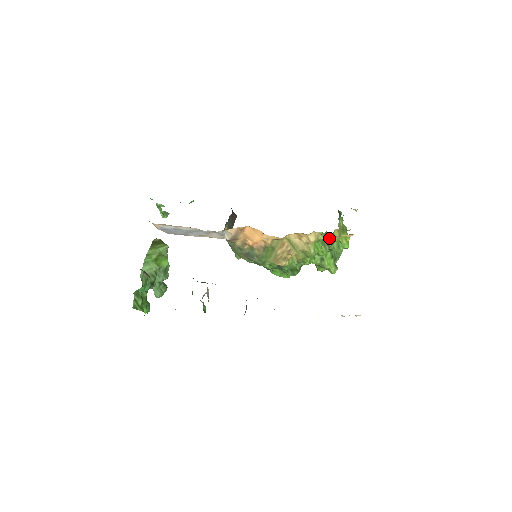
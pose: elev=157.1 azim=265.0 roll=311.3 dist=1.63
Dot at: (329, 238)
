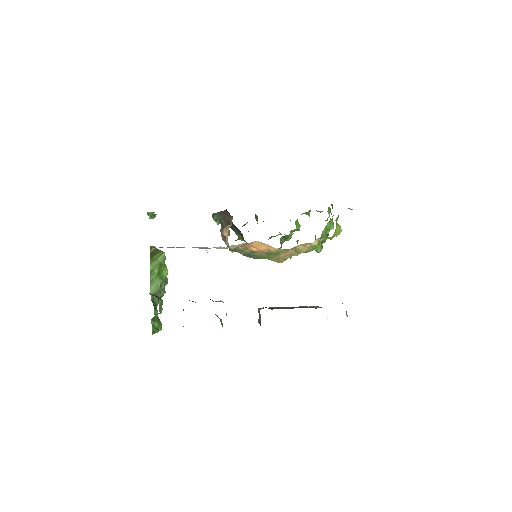
Dot at: (328, 238)
